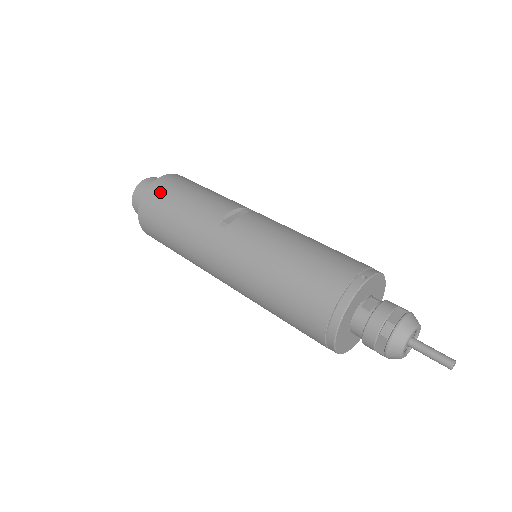
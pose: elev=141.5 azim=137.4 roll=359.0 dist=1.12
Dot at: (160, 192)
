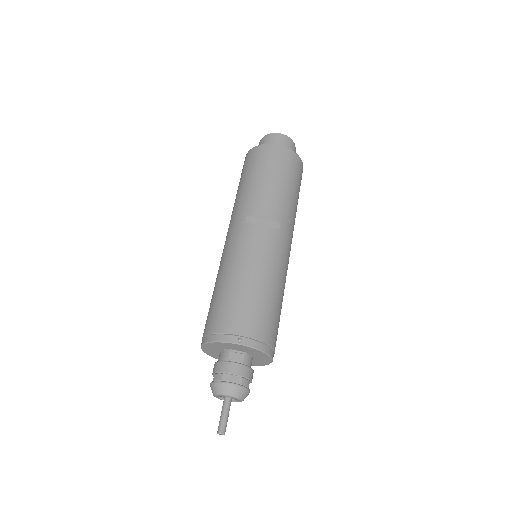
Dot at: (260, 156)
